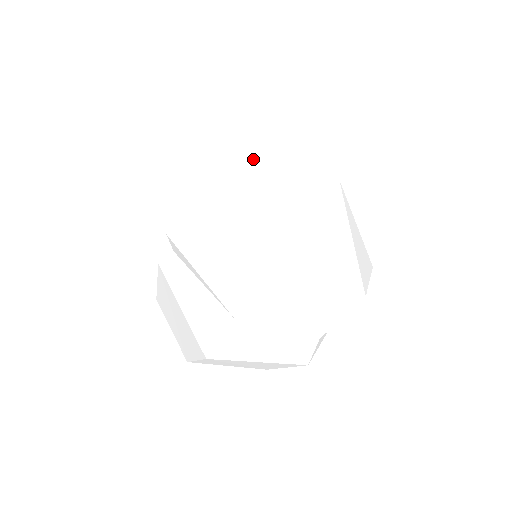
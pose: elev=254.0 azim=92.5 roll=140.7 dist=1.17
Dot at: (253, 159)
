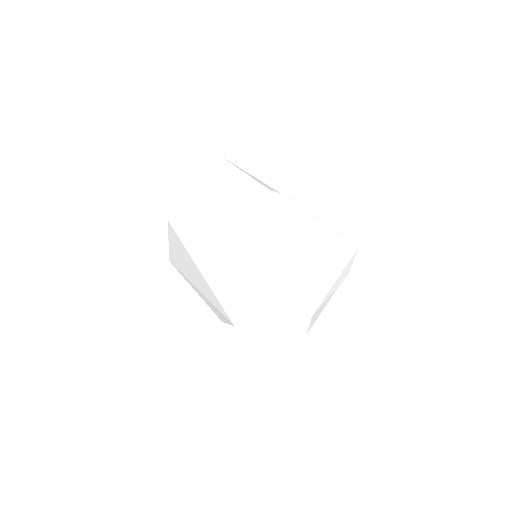
Dot at: (227, 239)
